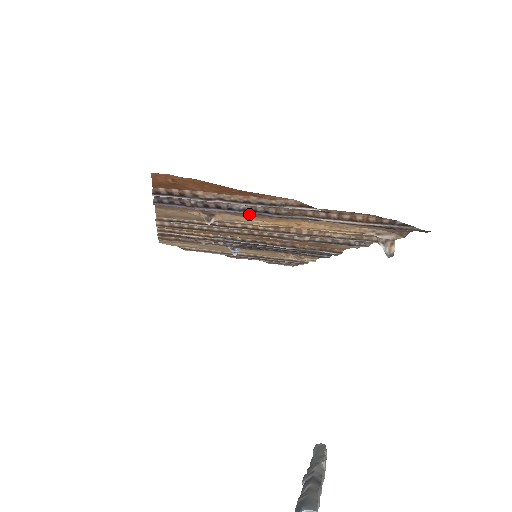
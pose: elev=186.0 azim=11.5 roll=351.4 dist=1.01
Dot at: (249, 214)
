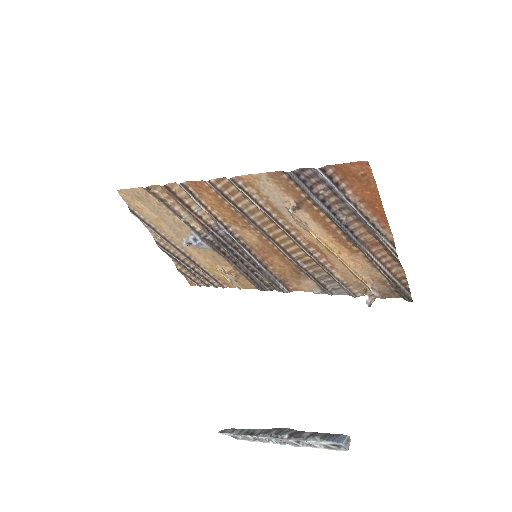
Dot at: (340, 225)
